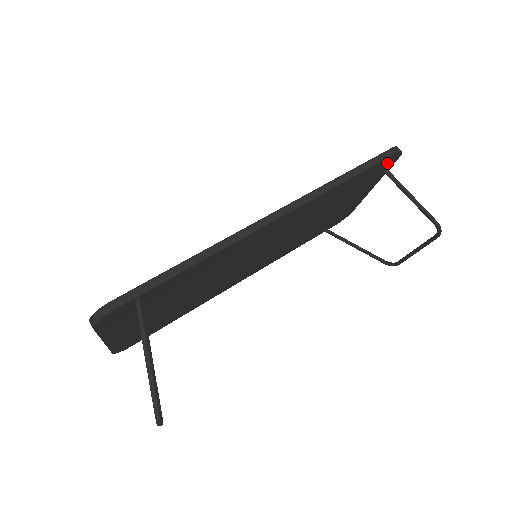
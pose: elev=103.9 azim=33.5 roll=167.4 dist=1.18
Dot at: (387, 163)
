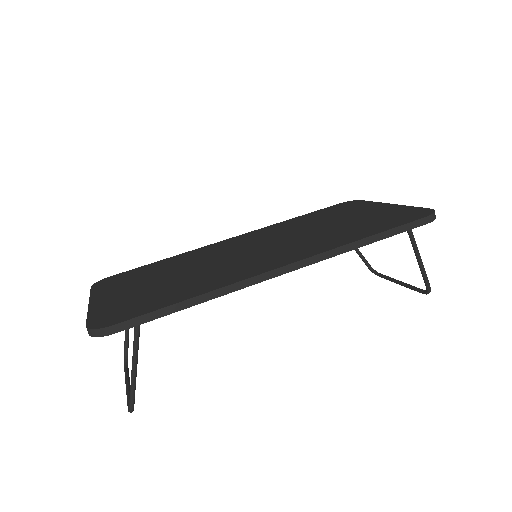
Dot at: occluded
